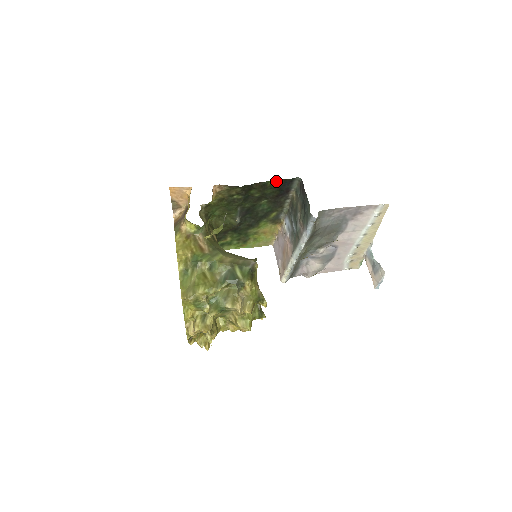
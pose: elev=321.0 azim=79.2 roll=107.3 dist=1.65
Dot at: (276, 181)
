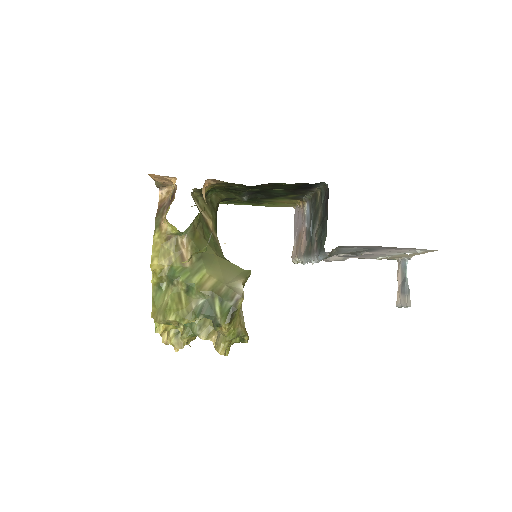
Dot at: occluded
